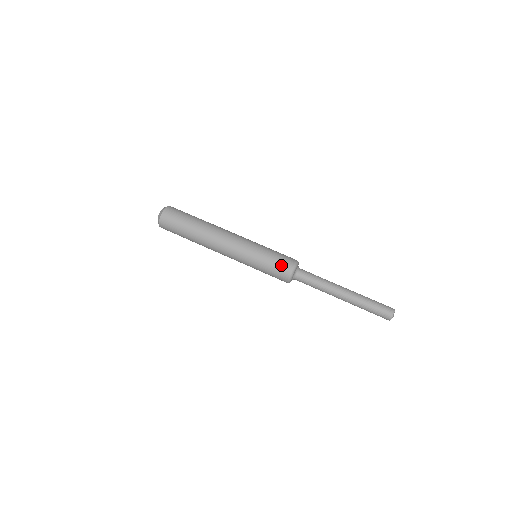
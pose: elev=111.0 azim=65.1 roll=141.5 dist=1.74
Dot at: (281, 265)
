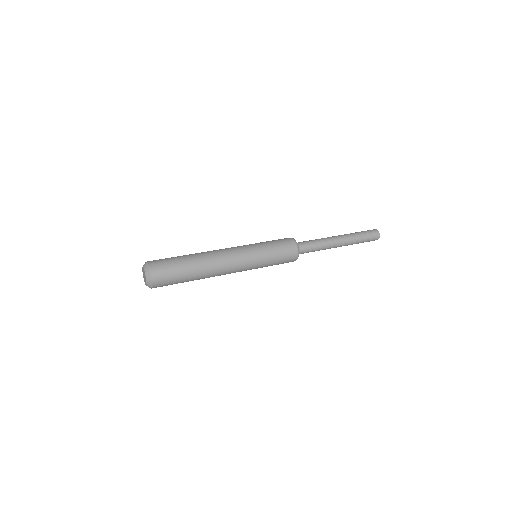
Dot at: (281, 240)
